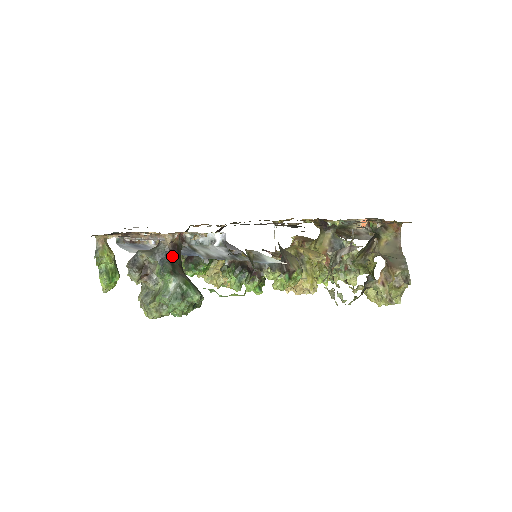
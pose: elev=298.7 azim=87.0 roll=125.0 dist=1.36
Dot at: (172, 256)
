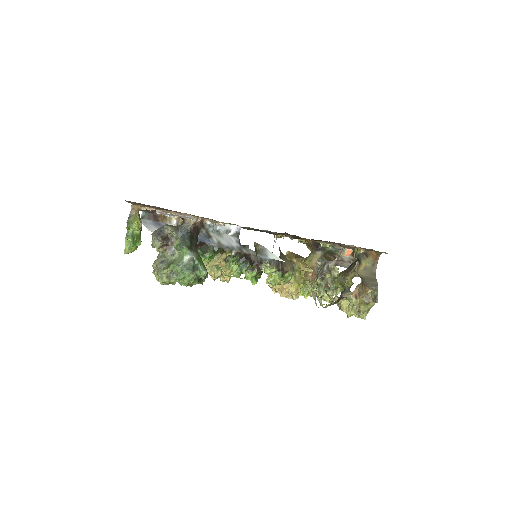
Dot at: (192, 235)
